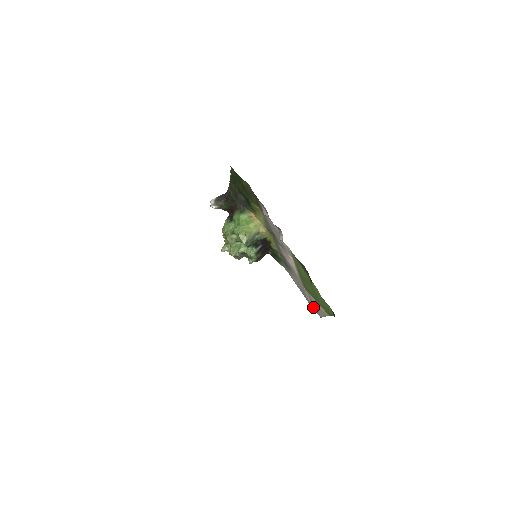
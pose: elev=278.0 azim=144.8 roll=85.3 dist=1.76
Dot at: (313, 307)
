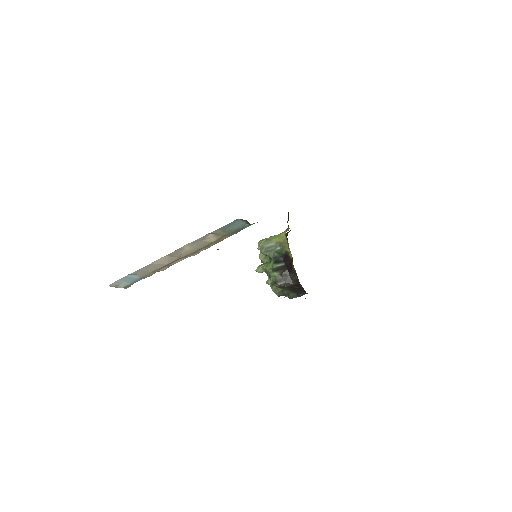
Dot at: occluded
